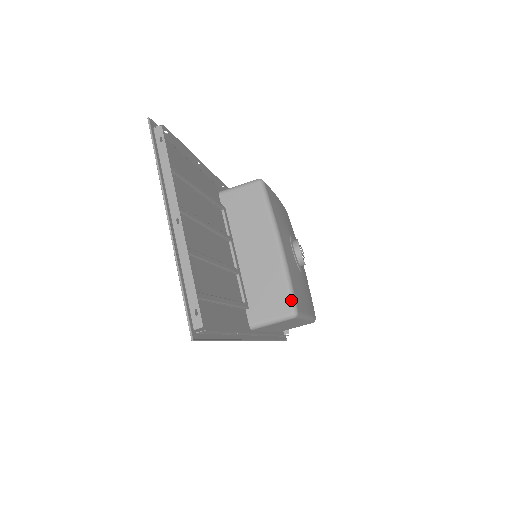
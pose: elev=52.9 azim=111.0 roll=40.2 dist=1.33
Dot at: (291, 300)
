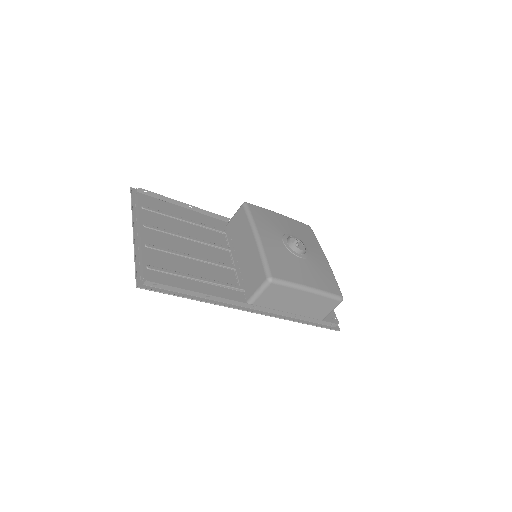
Dot at: (265, 270)
